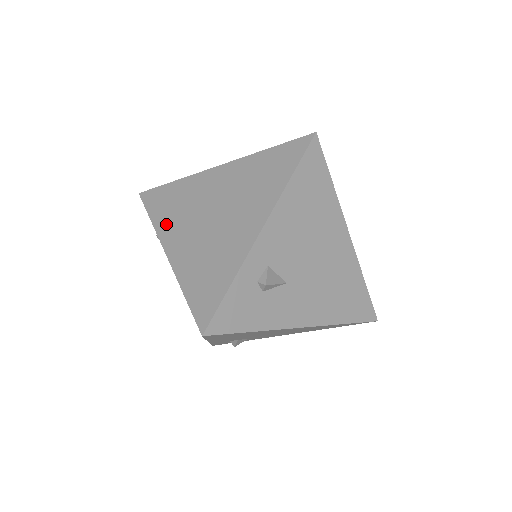
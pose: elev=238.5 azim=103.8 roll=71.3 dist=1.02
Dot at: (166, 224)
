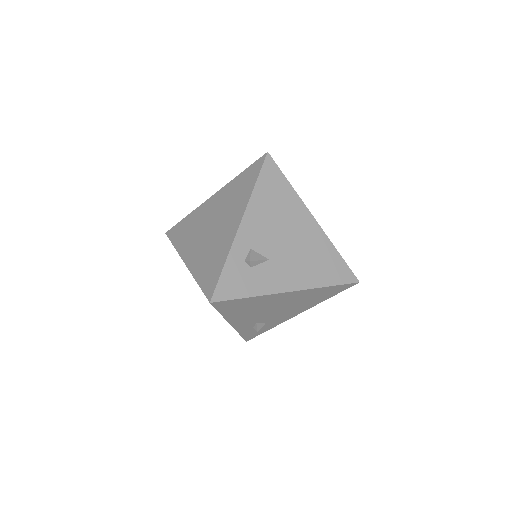
Dot at: (183, 245)
